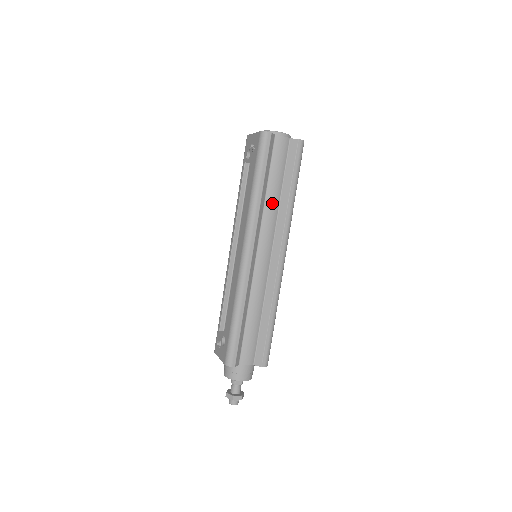
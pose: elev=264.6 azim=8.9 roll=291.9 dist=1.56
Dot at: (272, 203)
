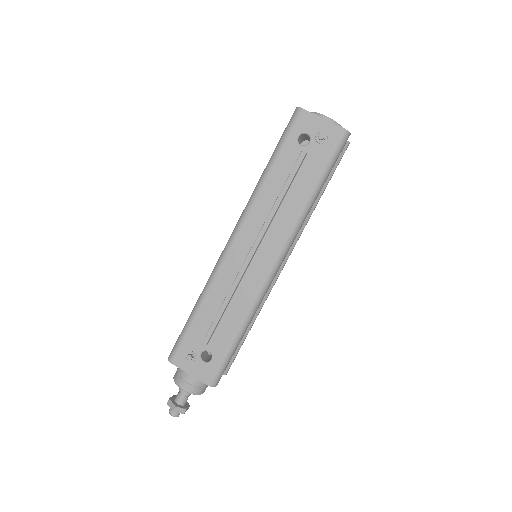
Dot at: occluded
